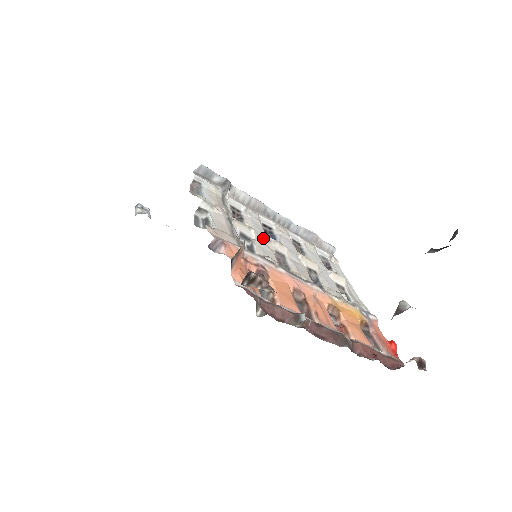
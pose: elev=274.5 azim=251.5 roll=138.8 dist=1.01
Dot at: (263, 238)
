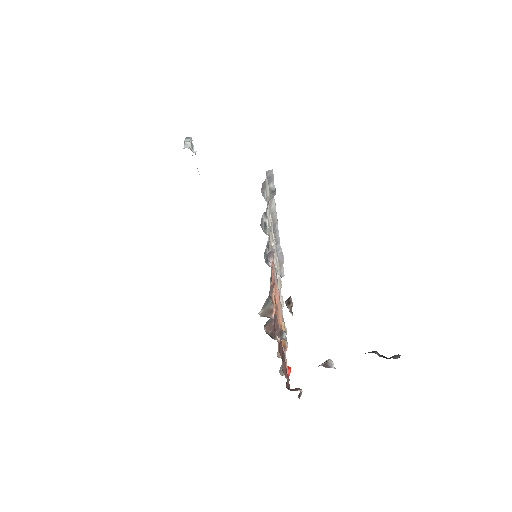
Dot at: occluded
